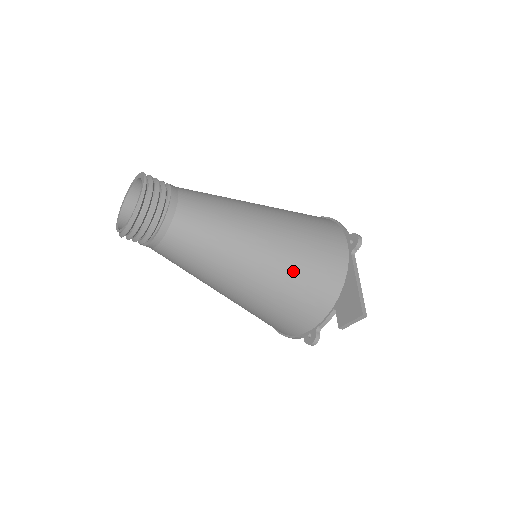
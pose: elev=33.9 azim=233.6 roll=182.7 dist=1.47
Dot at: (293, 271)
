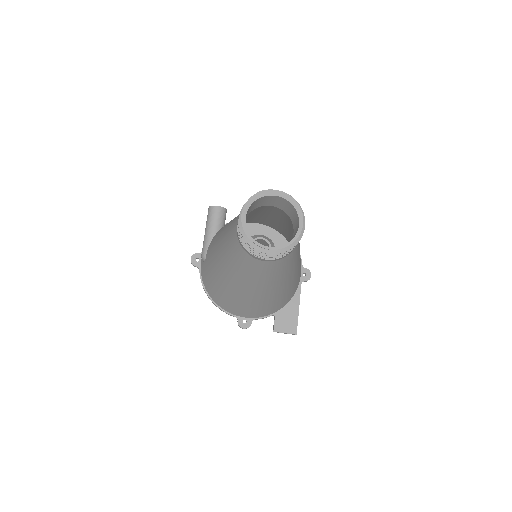
Dot at: (285, 293)
